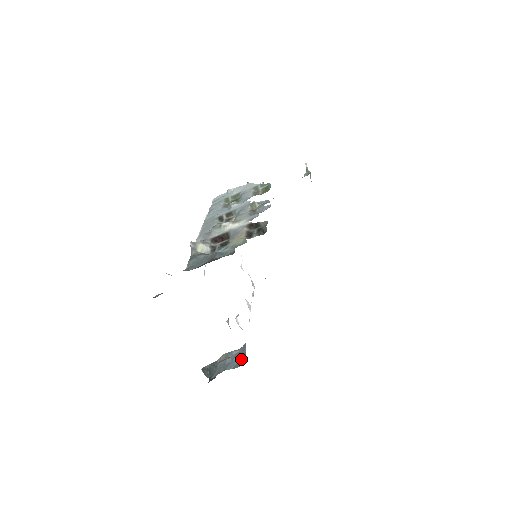
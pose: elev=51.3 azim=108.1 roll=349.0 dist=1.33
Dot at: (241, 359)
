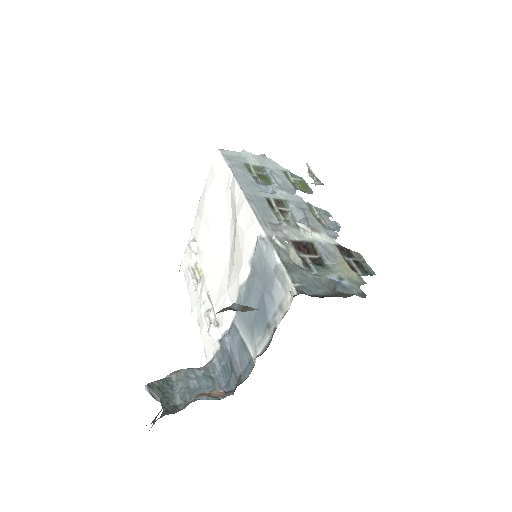
Dot at: (213, 386)
